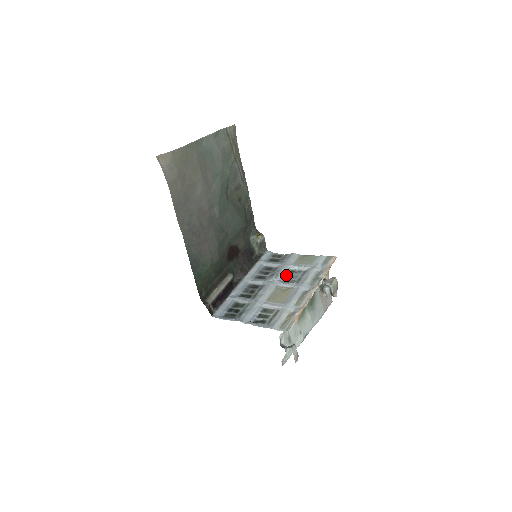
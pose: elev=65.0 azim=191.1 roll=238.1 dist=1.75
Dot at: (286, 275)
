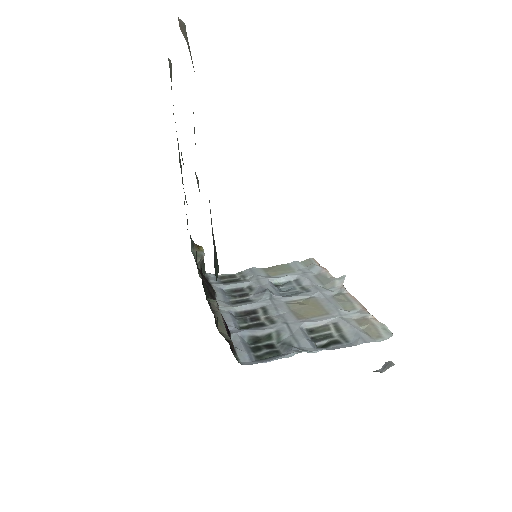
Dot at: (277, 289)
